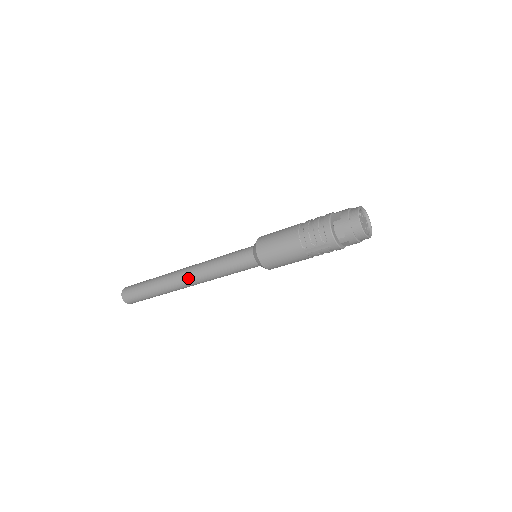
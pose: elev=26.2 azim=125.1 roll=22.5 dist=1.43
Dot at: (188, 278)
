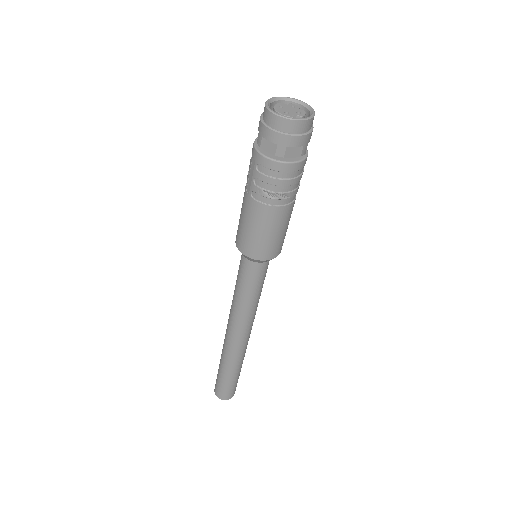
Dot at: occluded
